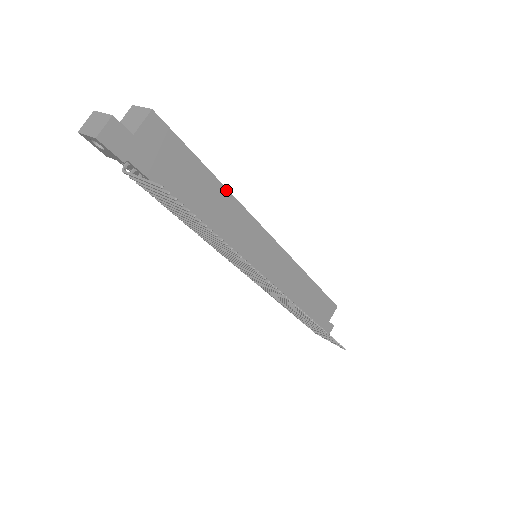
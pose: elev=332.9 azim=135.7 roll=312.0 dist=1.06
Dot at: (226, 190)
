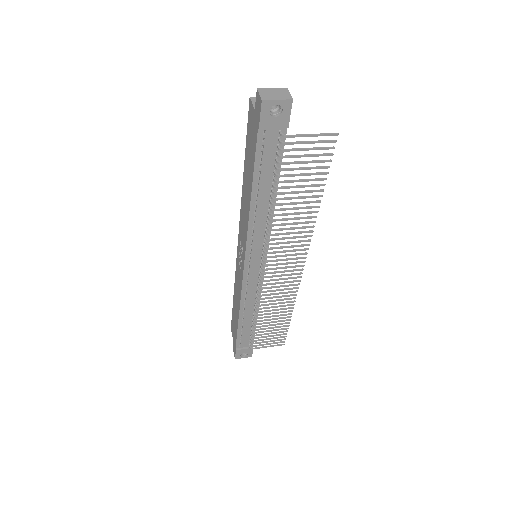
Dot at: occluded
